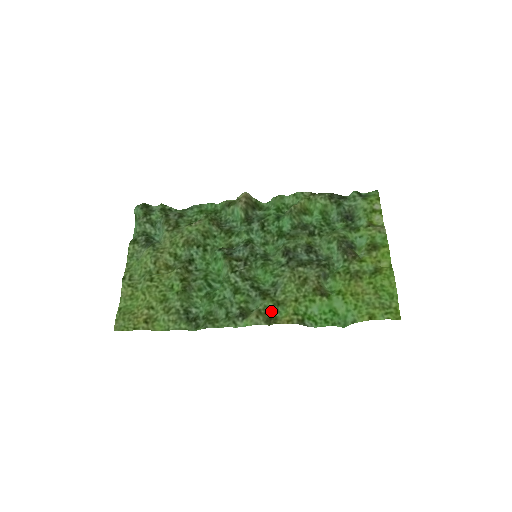
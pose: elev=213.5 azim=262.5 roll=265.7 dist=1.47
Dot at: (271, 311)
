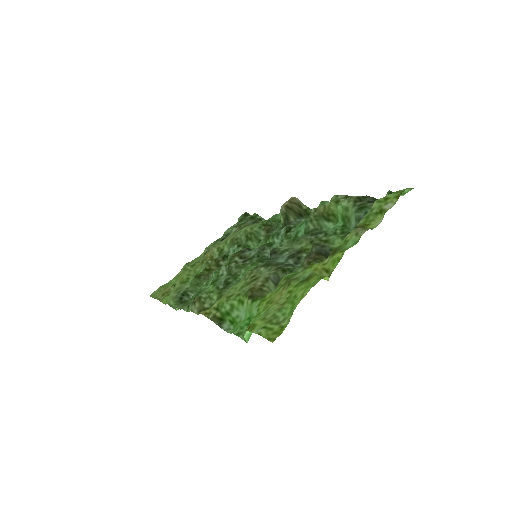
Dot at: (211, 303)
